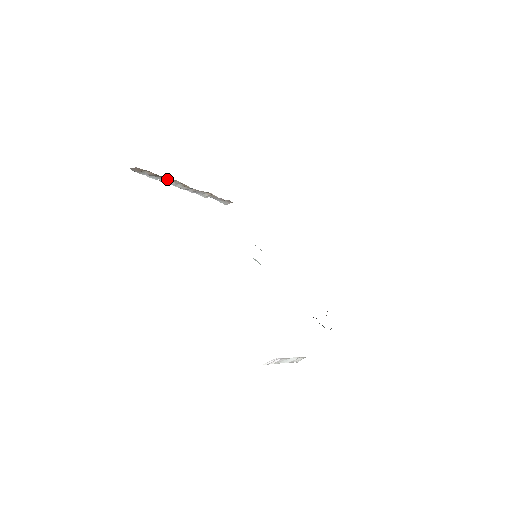
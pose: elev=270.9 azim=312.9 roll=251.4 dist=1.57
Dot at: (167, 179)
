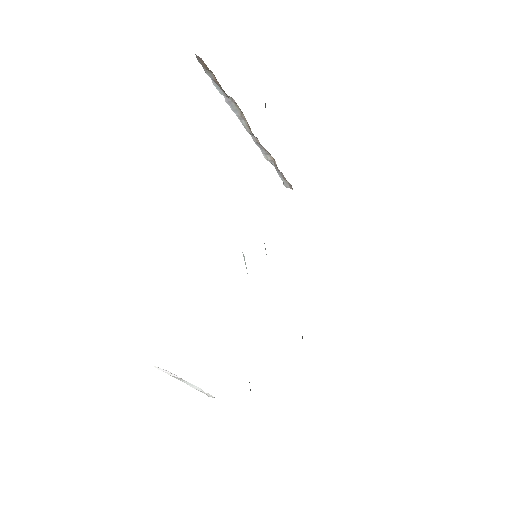
Dot at: (234, 103)
